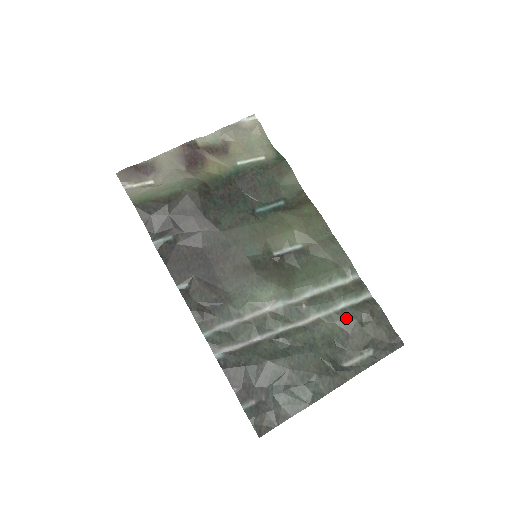
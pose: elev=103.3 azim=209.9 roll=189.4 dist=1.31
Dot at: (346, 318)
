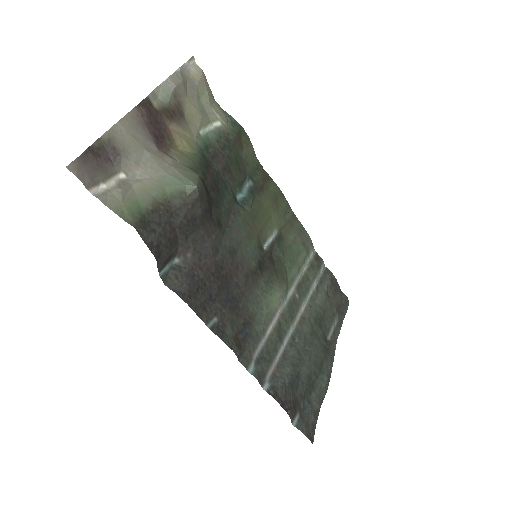
Dot at: (321, 295)
